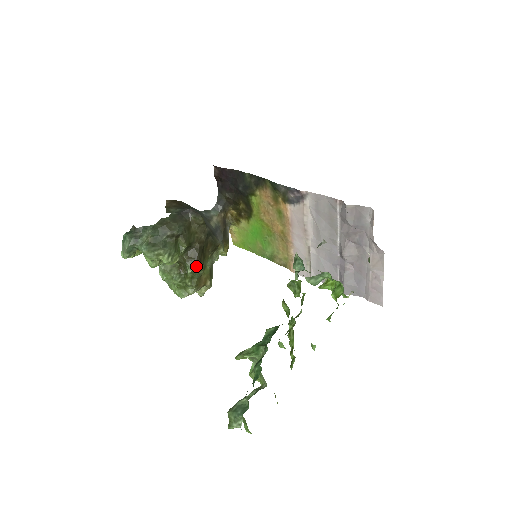
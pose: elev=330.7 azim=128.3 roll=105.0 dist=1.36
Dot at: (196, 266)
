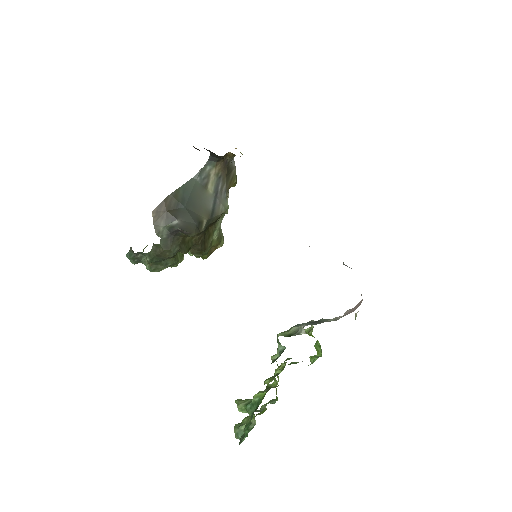
Dot at: (202, 253)
